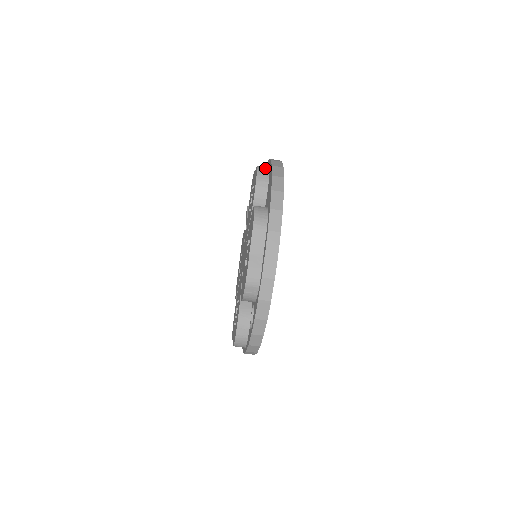
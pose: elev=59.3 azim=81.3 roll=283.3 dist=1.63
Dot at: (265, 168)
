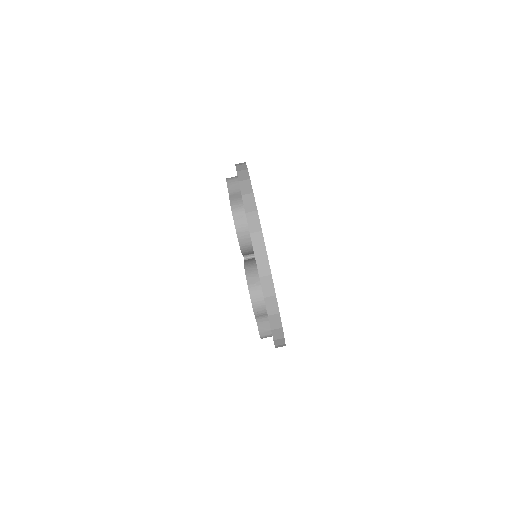
Dot at: occluded
